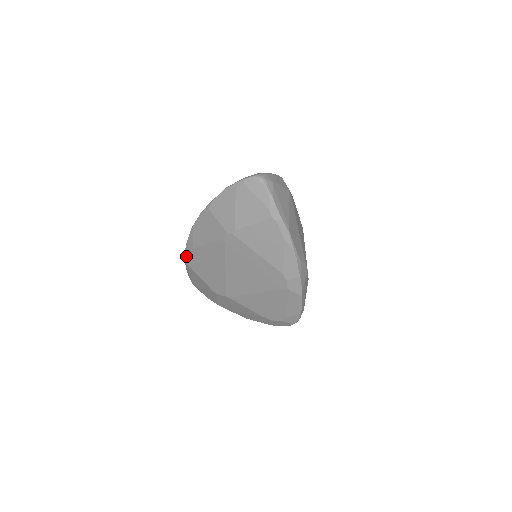
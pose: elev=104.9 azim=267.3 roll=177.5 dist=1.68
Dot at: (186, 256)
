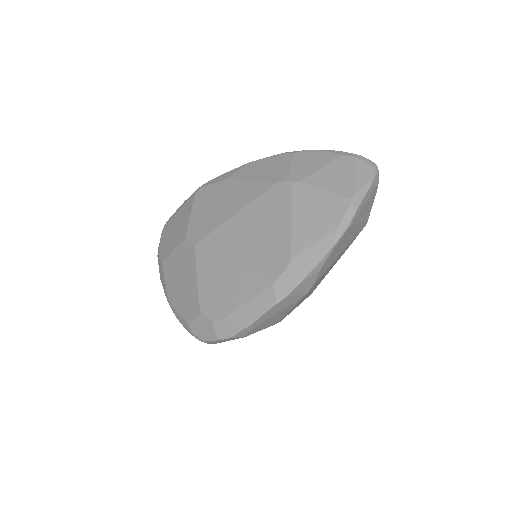
Dot at: (206, 184)
